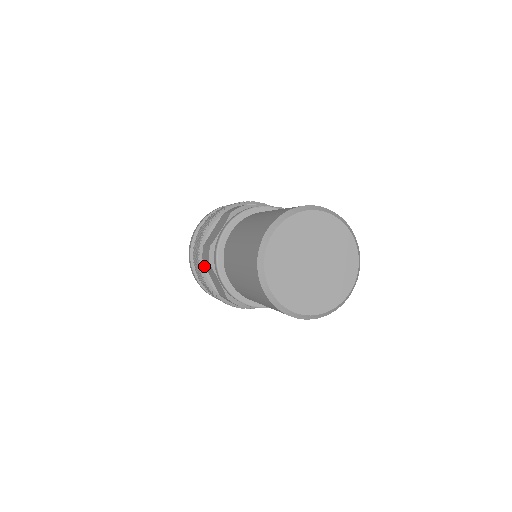
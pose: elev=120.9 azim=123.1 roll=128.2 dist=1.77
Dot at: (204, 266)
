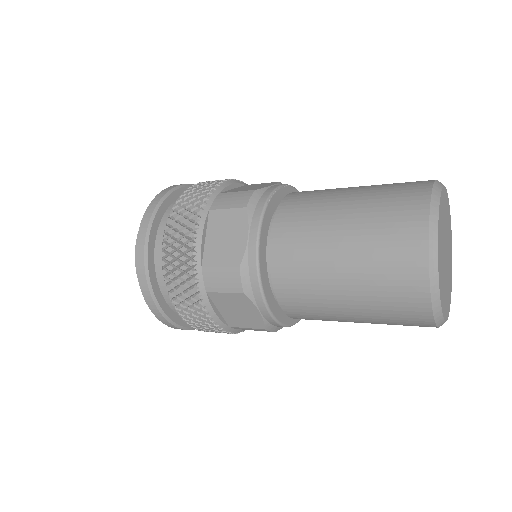
Dot at: (208, 297)
